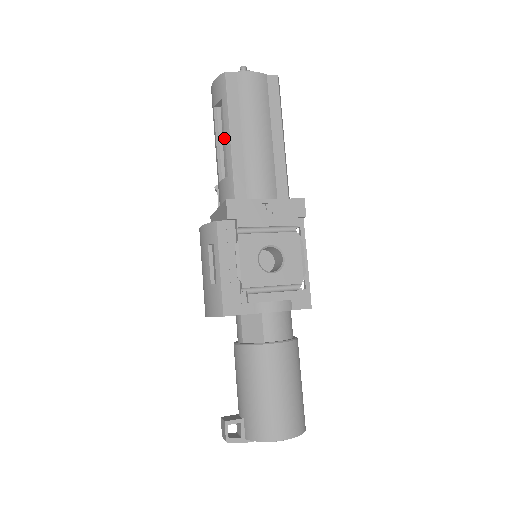
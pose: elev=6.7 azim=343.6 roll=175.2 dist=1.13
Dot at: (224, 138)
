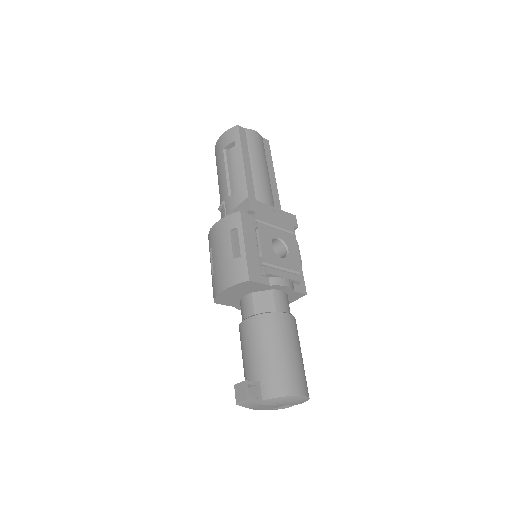
Dot at: (233, 168)
